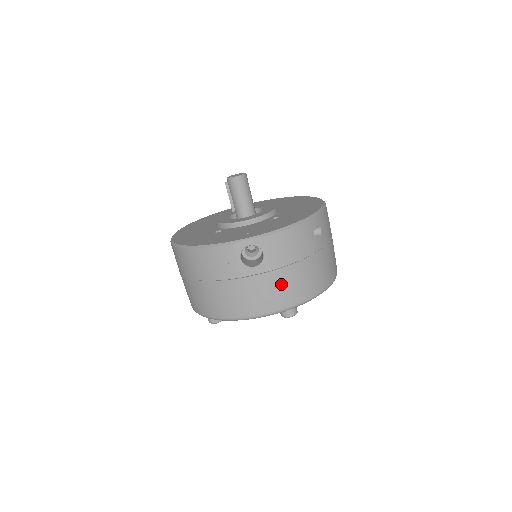
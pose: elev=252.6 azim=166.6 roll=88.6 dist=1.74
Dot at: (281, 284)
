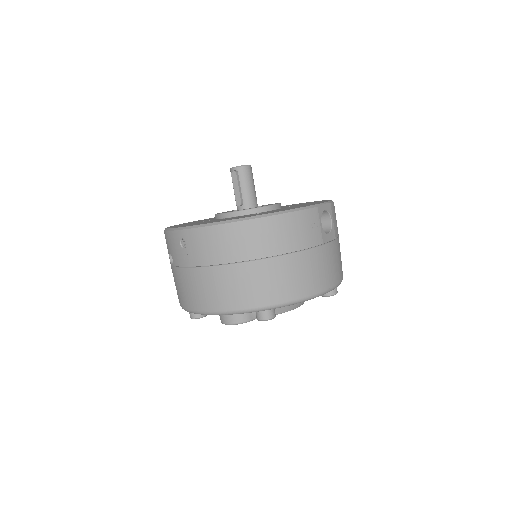
Dot at: (339, 254)
